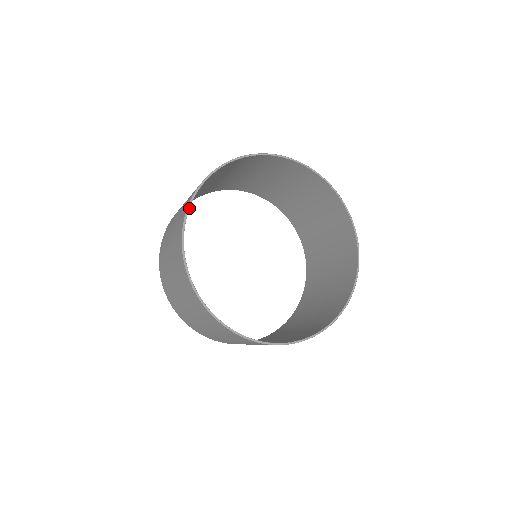
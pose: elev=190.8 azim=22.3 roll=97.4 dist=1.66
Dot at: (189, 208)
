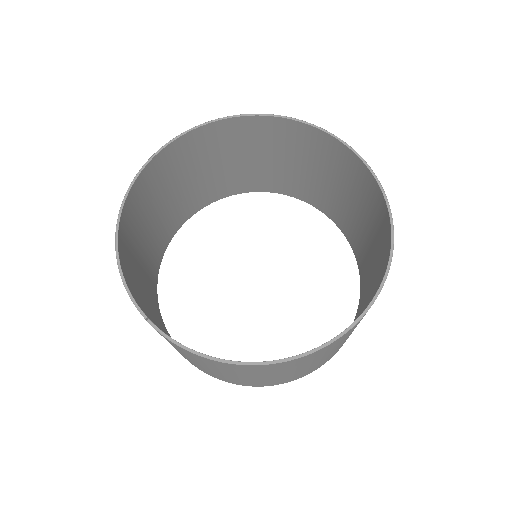
Dot at: (214, 121)
